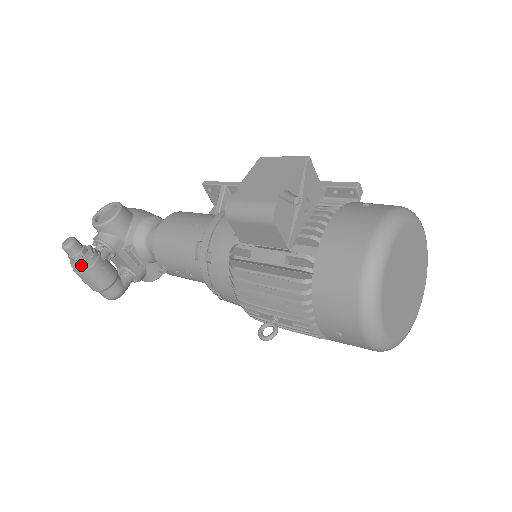
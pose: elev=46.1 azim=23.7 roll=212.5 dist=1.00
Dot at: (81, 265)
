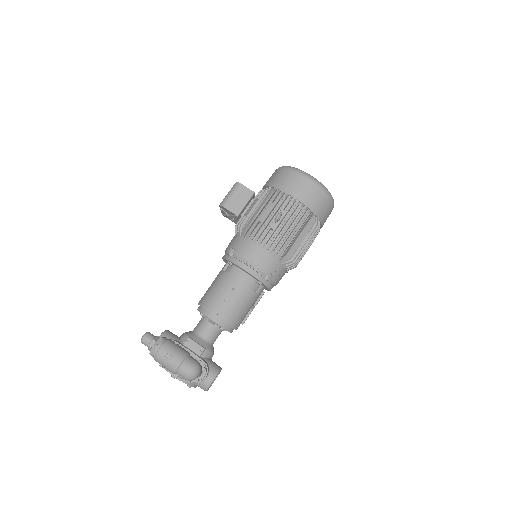
Dot at: (161, 340)
